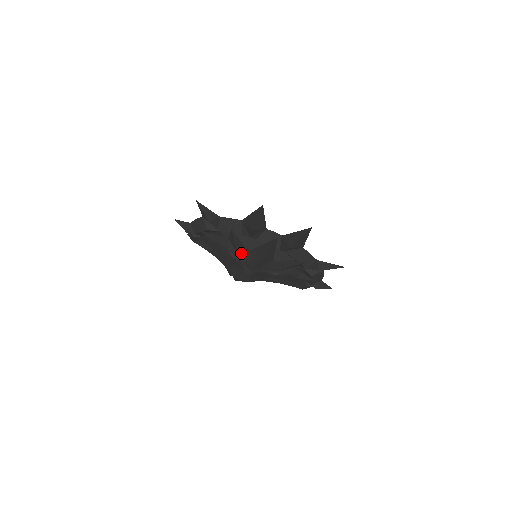
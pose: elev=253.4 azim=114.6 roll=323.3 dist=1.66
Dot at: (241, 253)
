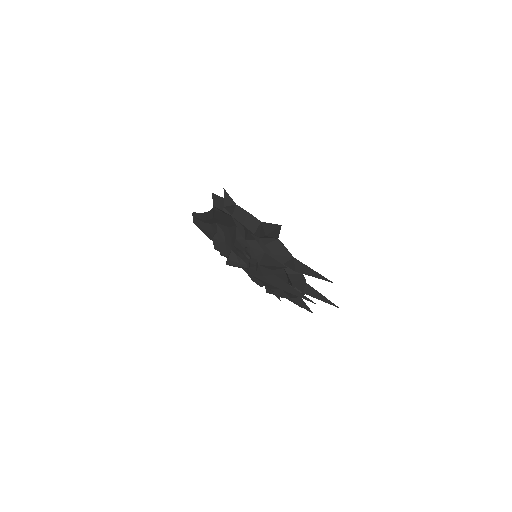
Dot at: (262, 268)
